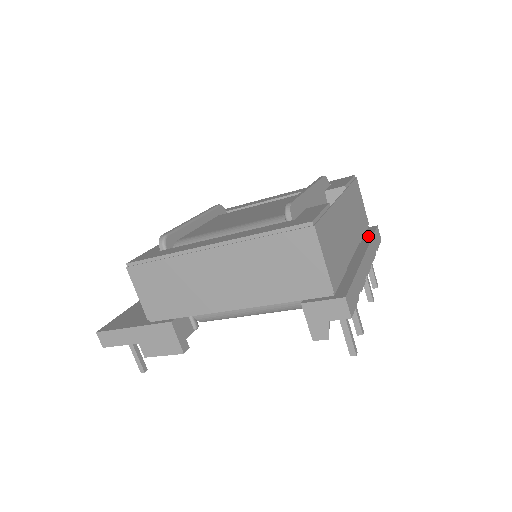
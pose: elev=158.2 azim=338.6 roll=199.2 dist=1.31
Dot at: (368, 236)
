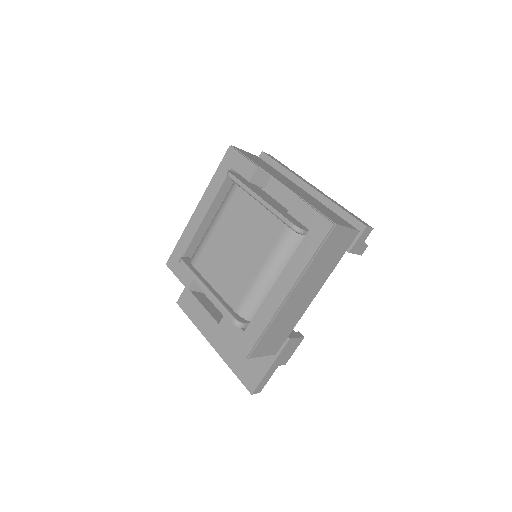
Dot at: (278, 167)
